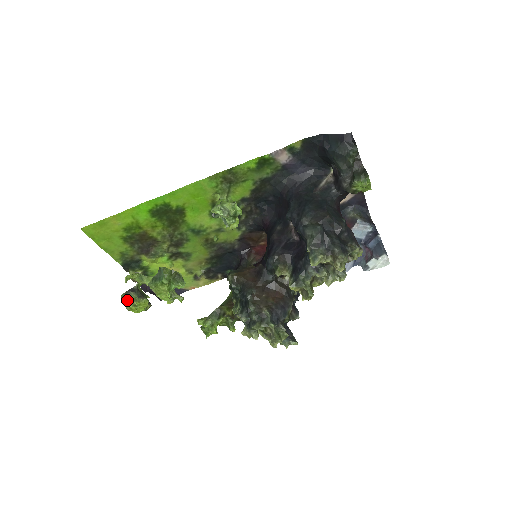
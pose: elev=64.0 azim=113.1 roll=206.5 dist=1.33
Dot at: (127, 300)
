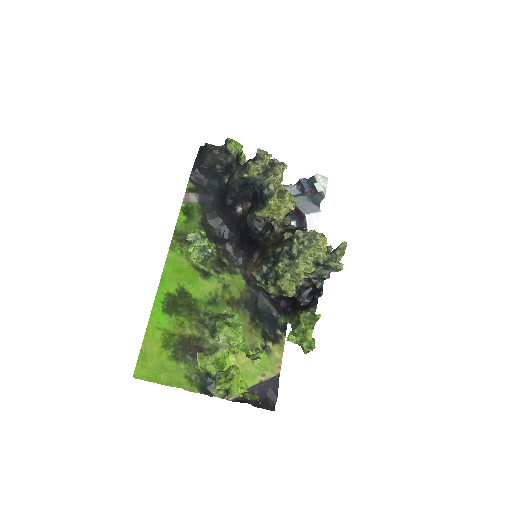
Dot at: (220, 383)
